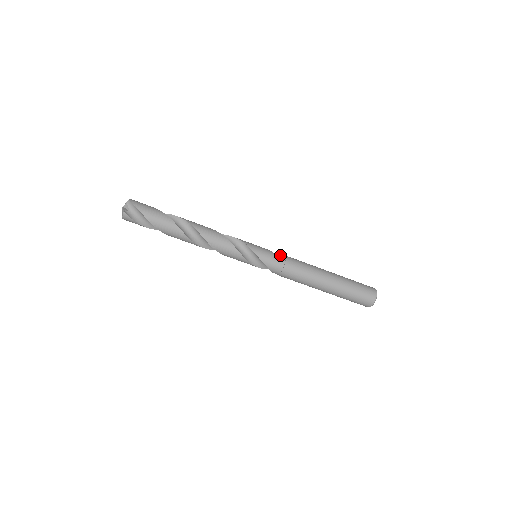
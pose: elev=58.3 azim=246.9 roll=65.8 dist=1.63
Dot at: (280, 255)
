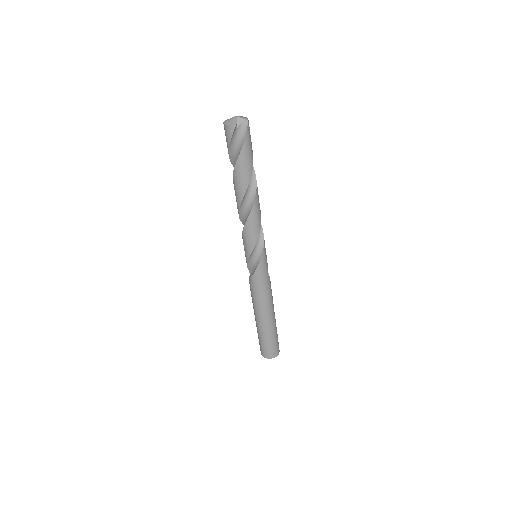
Dot at: occluded
